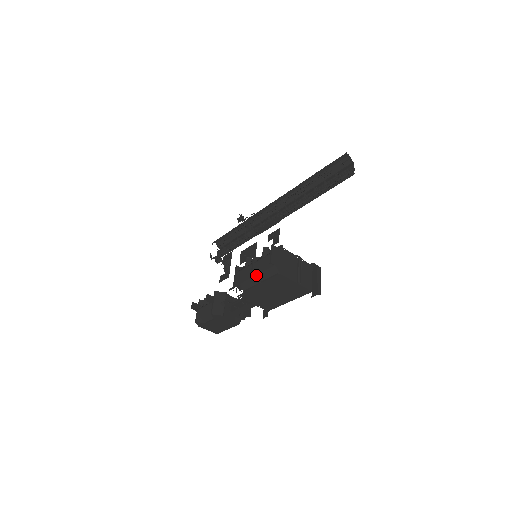
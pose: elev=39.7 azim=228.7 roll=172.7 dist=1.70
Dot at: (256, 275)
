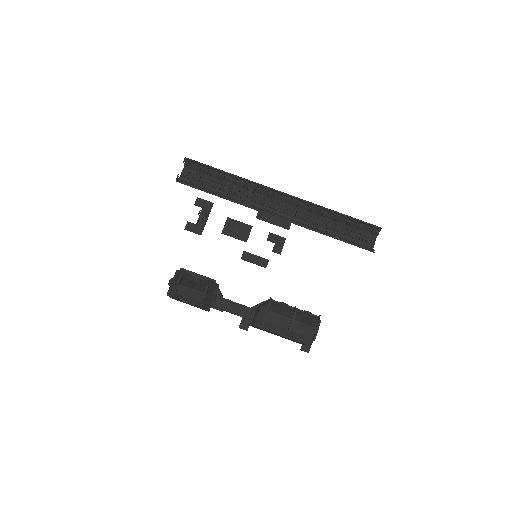
Dot at: (289, 331)
